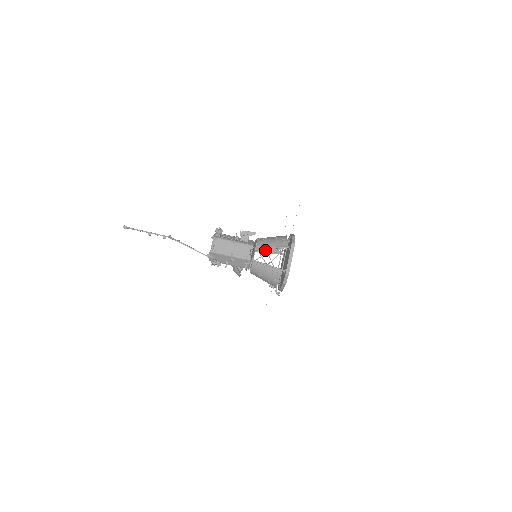
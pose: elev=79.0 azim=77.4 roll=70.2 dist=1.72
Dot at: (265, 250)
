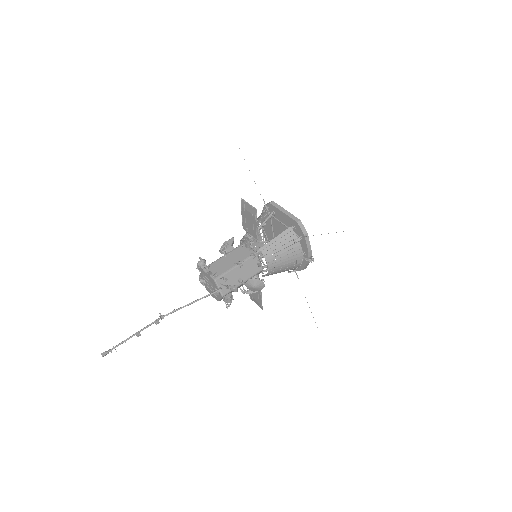
Dot at: occluded
